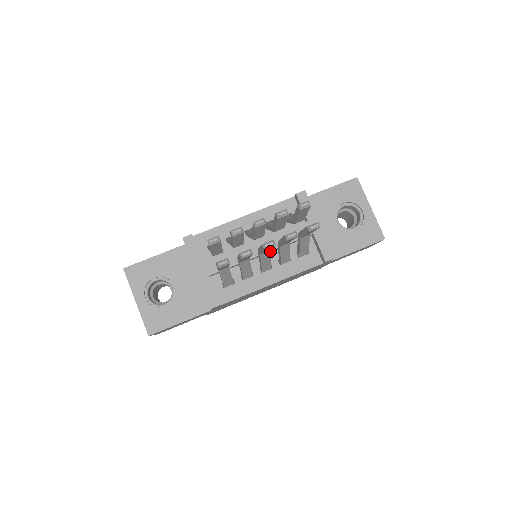
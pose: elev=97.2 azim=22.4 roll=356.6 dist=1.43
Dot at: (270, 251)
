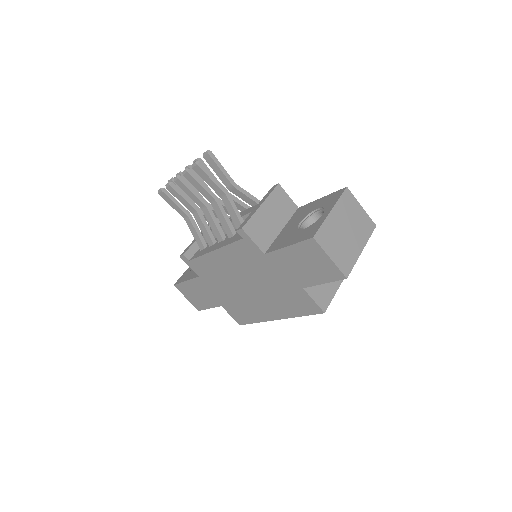
Dot at: occluded
